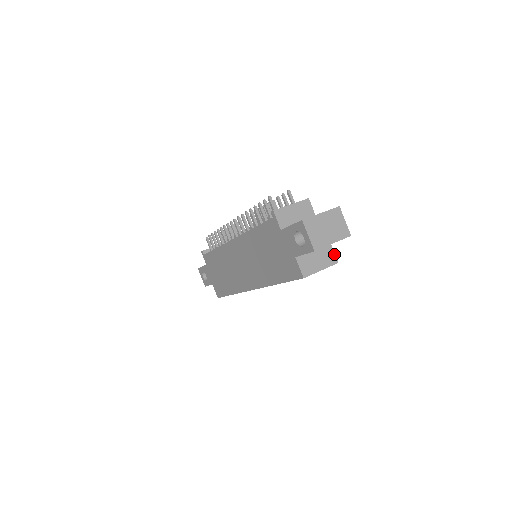
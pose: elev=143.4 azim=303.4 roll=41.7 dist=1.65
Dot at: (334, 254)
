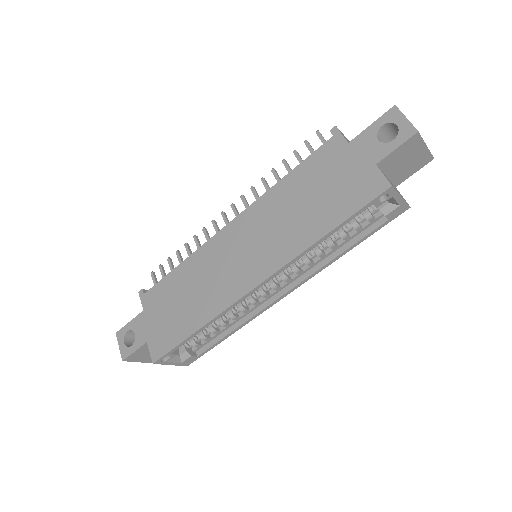
Dot at: occluded
